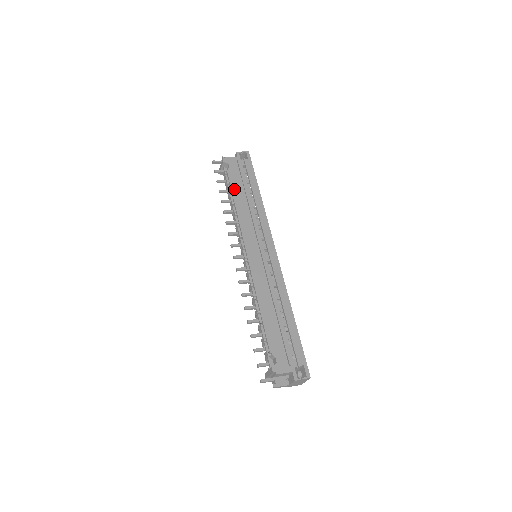
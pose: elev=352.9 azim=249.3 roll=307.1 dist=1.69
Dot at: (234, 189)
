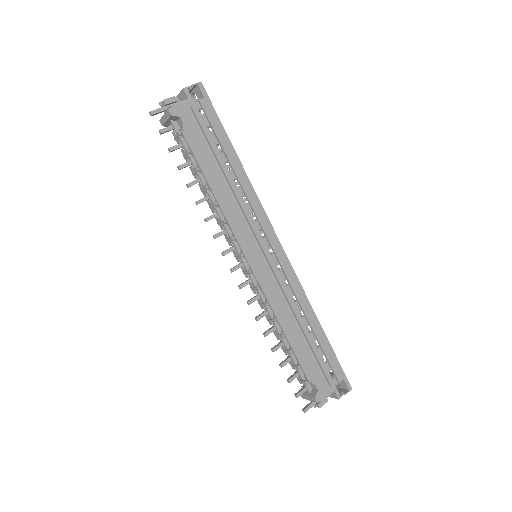
Dot at: (203, 164)
